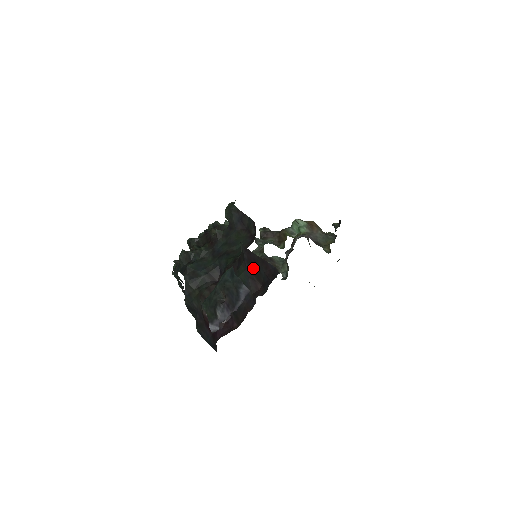
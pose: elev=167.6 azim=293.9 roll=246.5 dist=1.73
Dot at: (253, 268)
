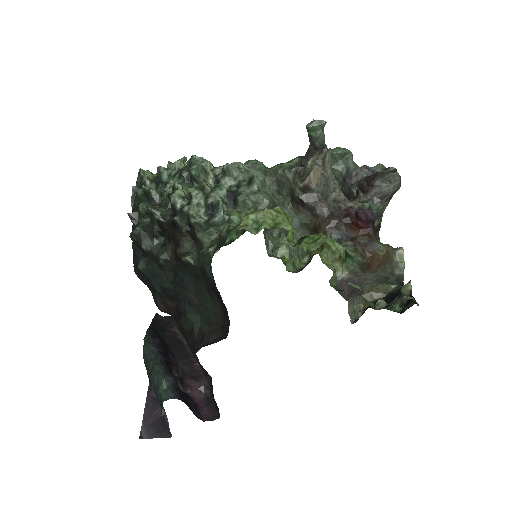
Dot at: occluded
